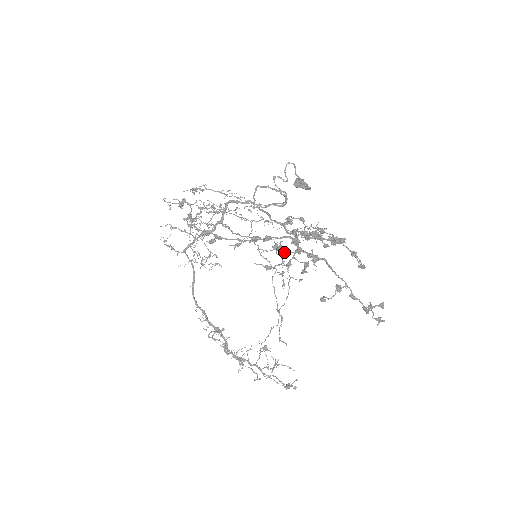
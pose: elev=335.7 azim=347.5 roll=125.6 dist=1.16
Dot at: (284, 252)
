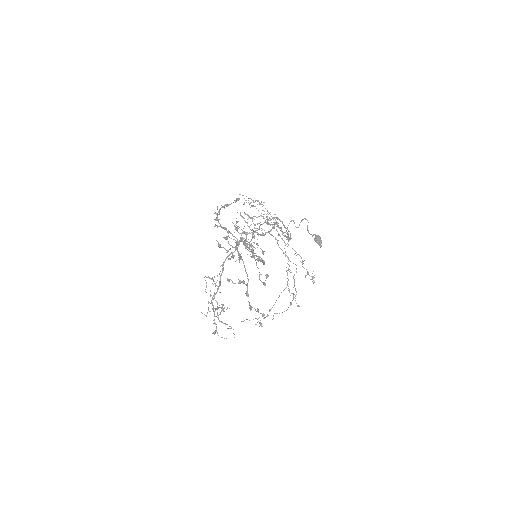
Dot at: (228, 243)
